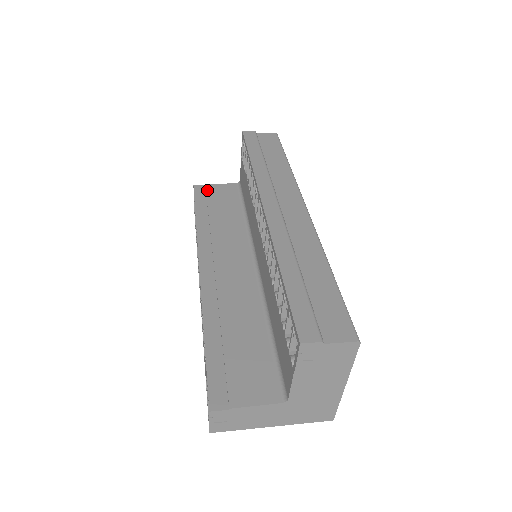
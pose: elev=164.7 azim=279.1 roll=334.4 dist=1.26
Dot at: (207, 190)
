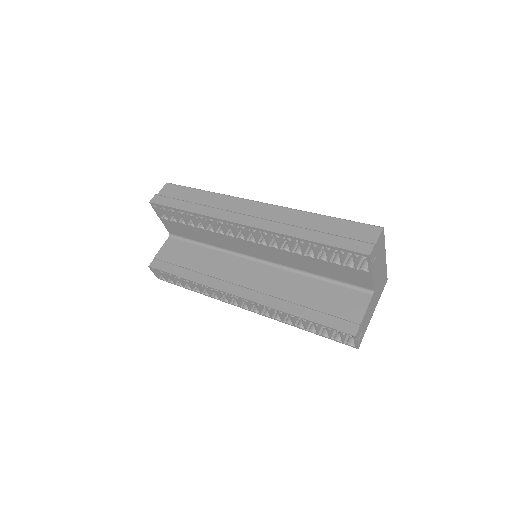
Dot at: (161, 259)
